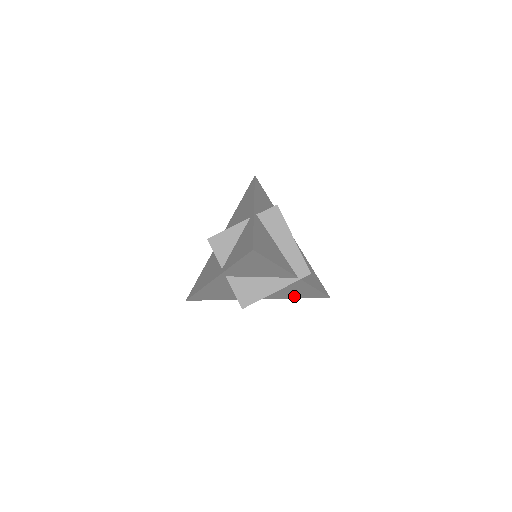
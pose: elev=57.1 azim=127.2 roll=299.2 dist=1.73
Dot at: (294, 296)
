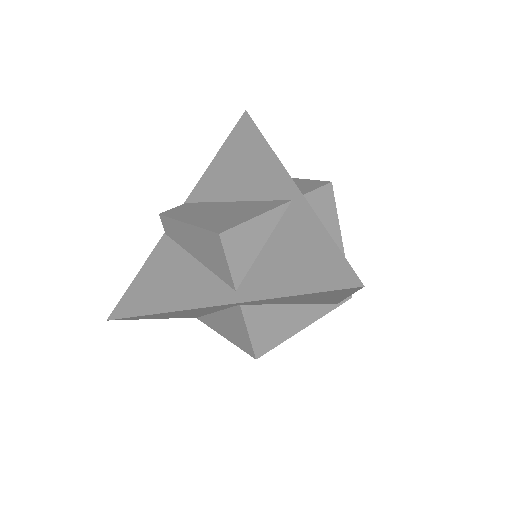
Dot at: occluded
